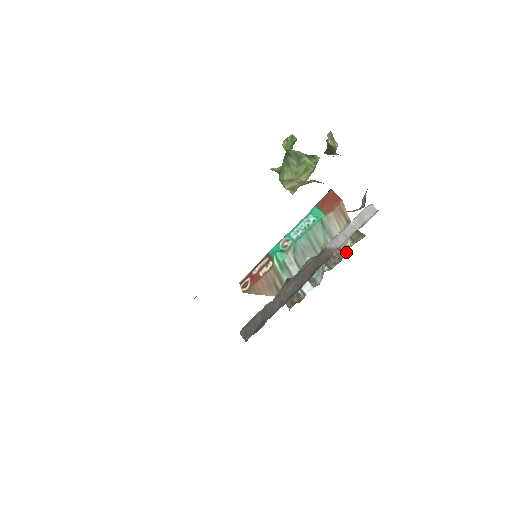
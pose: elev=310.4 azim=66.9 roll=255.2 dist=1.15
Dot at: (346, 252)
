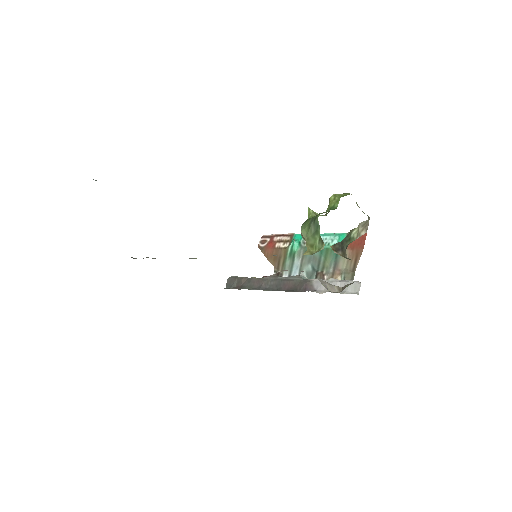
Dot at: occluded
